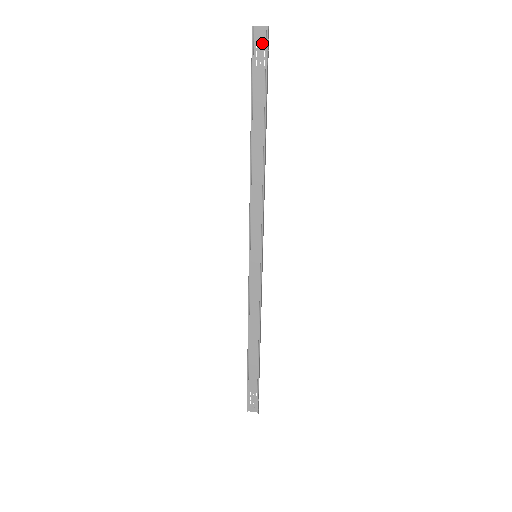
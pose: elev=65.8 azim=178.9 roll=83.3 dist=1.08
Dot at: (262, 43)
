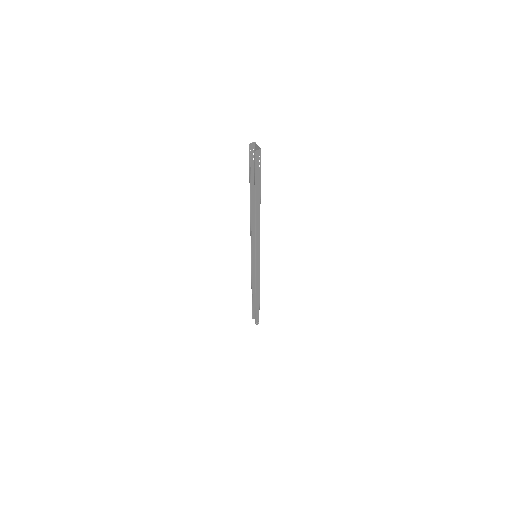
Dot at: occluded
